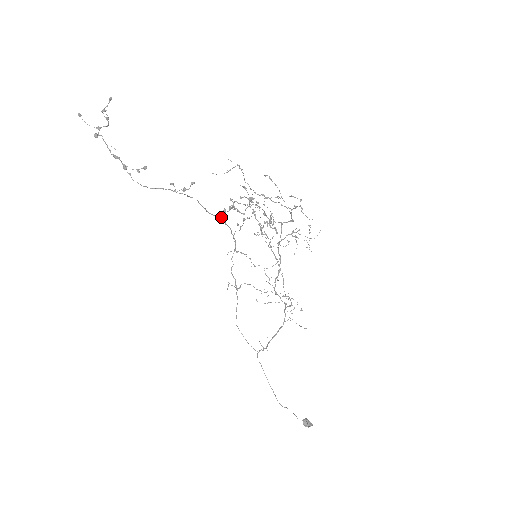
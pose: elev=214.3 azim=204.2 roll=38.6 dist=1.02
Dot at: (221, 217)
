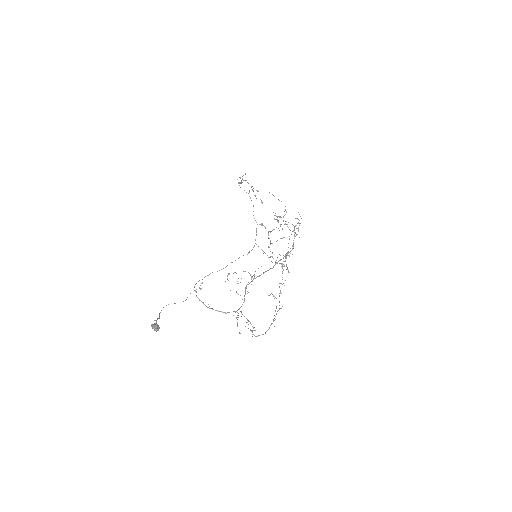
Dot at: (257, 224)
